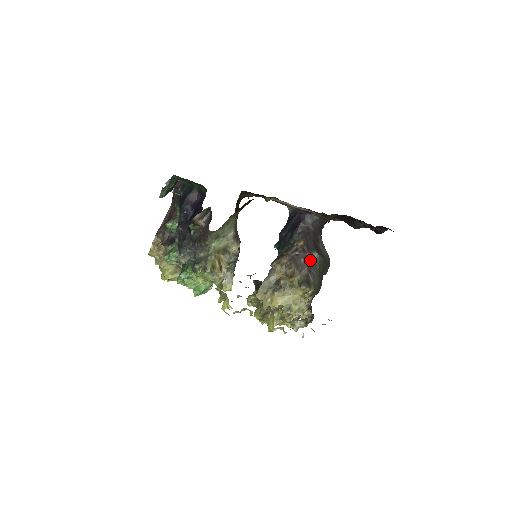
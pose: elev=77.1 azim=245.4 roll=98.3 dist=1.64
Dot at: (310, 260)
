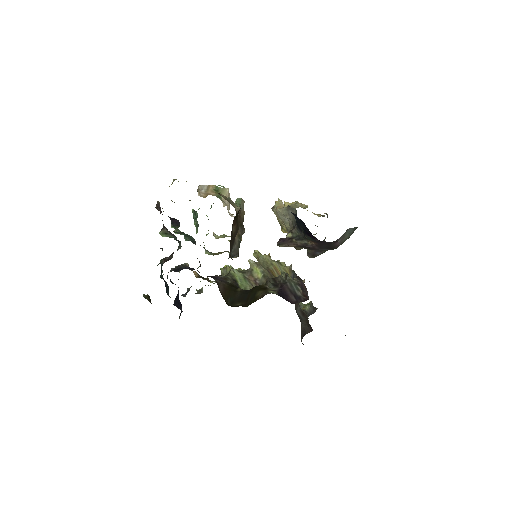
Dot at: (320, 250)
